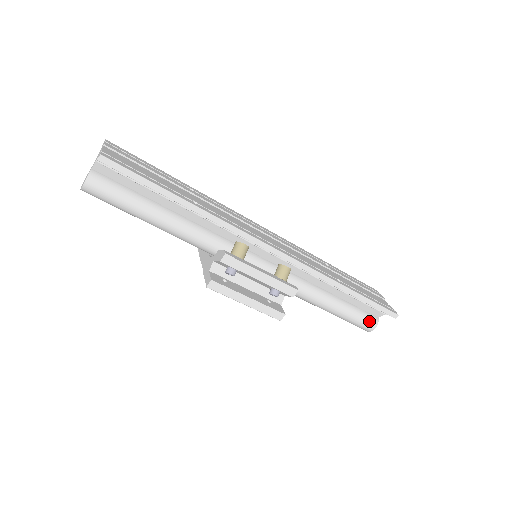
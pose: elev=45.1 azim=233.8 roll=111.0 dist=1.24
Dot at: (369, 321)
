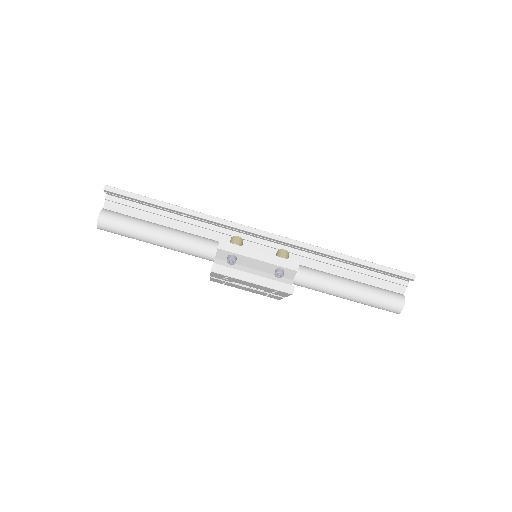
Dot at: (394, 297)
